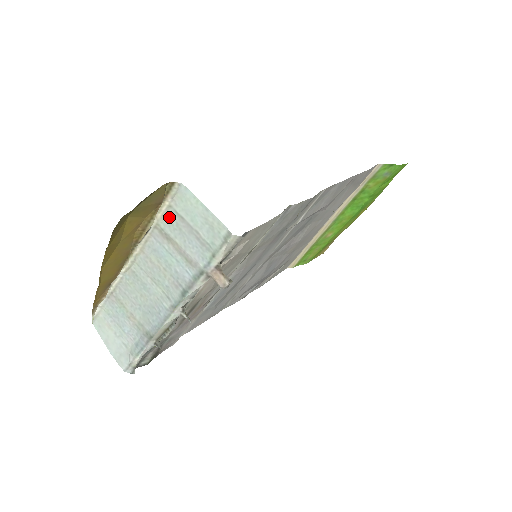
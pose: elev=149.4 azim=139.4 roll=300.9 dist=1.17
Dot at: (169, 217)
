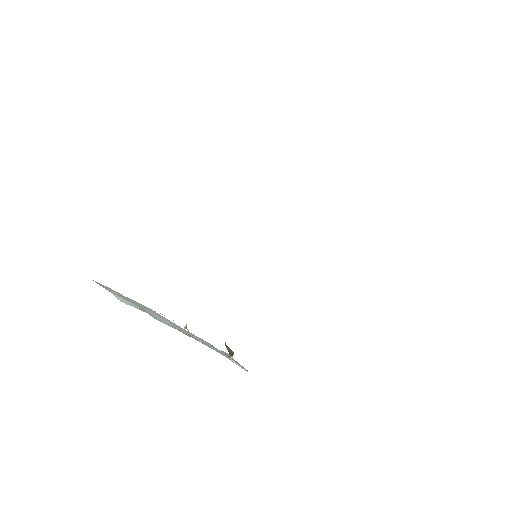
Dot at: occluded
